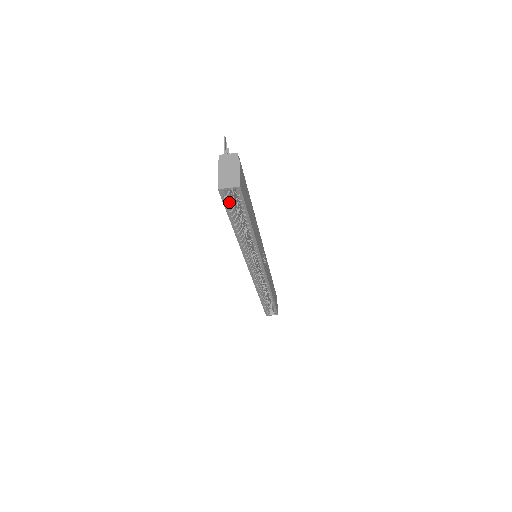
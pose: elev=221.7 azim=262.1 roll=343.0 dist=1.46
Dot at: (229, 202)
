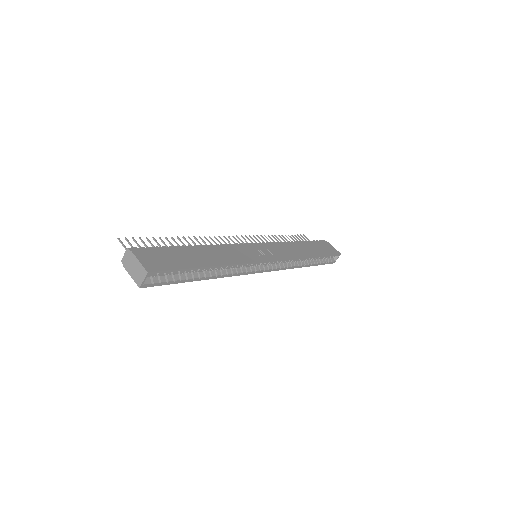
Dot at: (162, 280)
